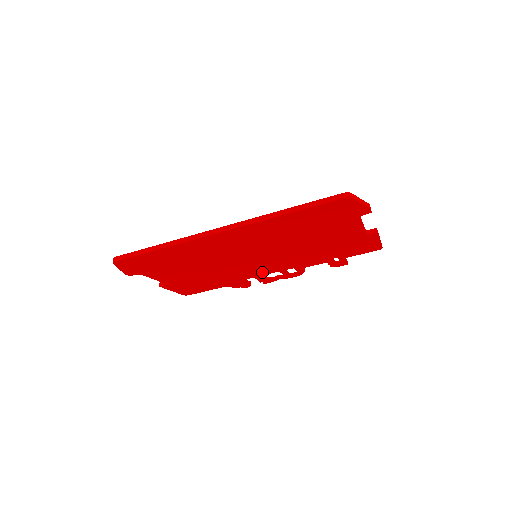
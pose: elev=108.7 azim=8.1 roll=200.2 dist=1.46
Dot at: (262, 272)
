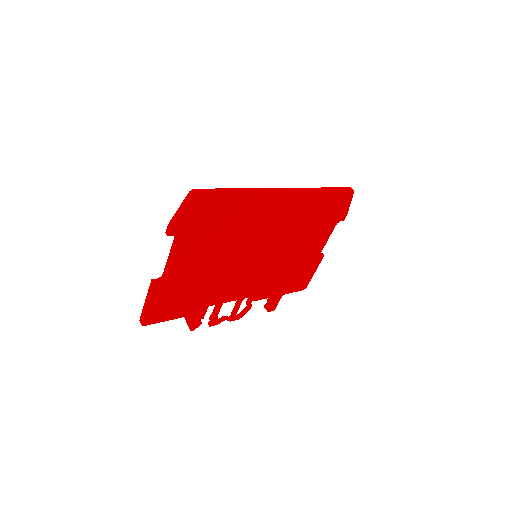
Dot at: (232, 294)
